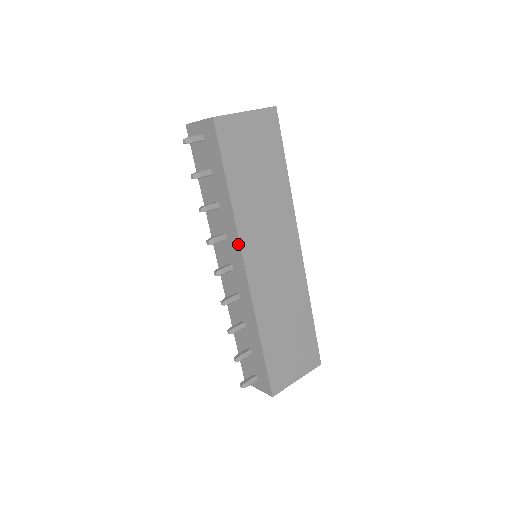
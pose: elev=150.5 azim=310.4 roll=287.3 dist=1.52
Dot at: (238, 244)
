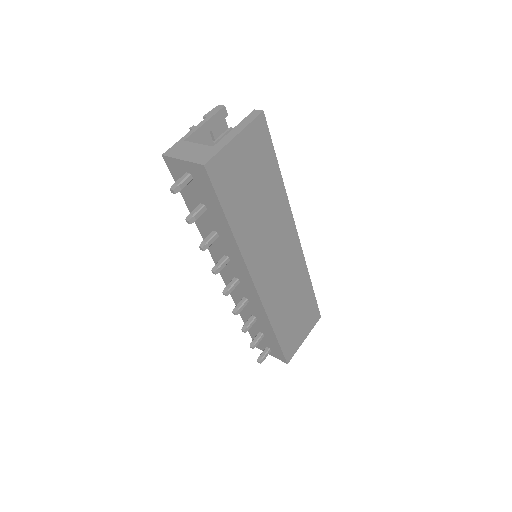
Dot at: (245, 269)
